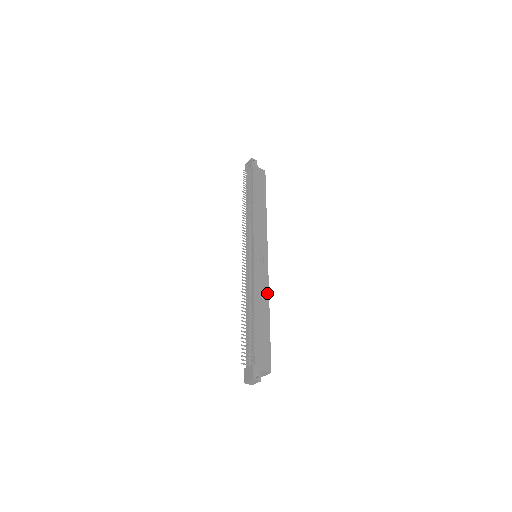
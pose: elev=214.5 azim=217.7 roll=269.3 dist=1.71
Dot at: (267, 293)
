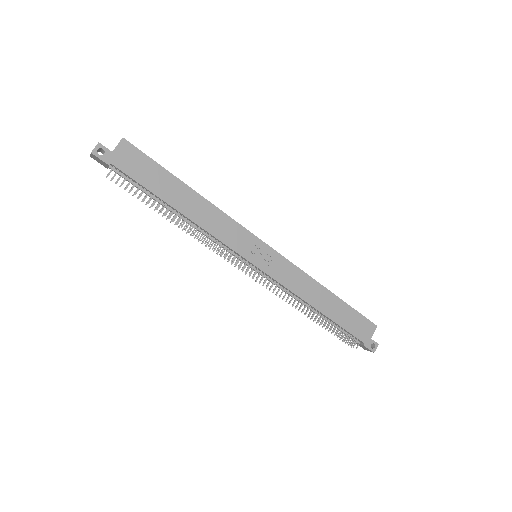
Dot at: (308, 278)
